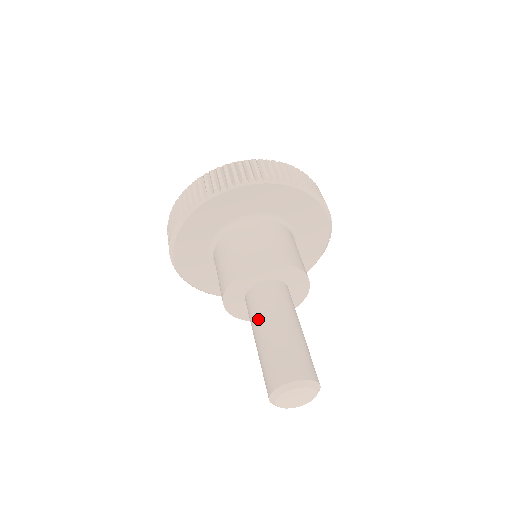
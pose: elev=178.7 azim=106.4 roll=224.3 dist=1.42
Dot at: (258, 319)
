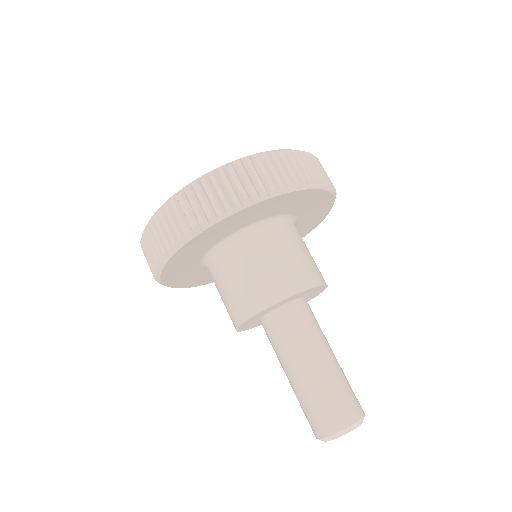
Dot at: (308, 344)
